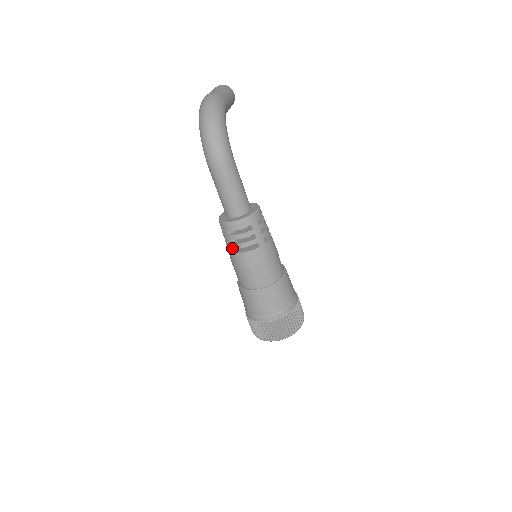
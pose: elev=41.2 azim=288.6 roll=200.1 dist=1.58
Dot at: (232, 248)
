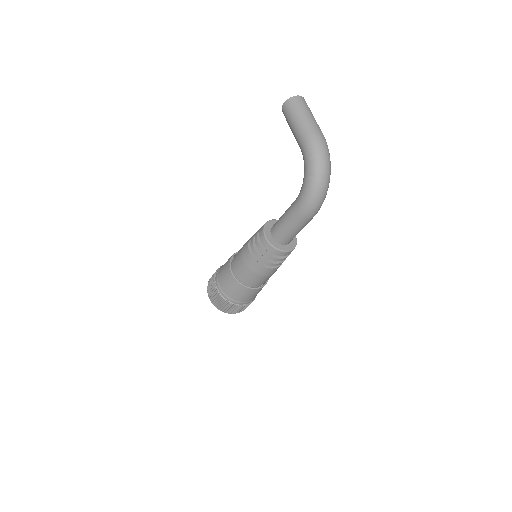
Dot at: (264, 263)
